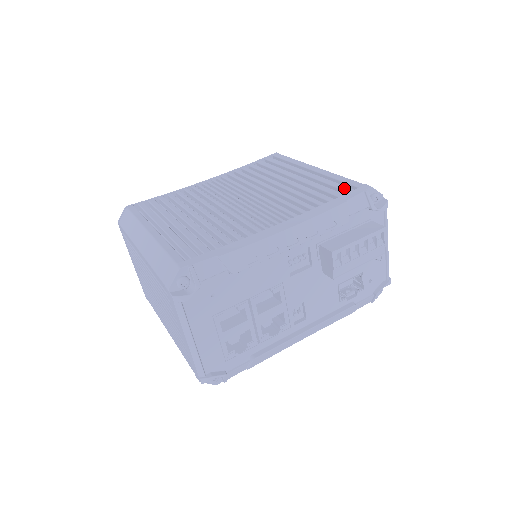
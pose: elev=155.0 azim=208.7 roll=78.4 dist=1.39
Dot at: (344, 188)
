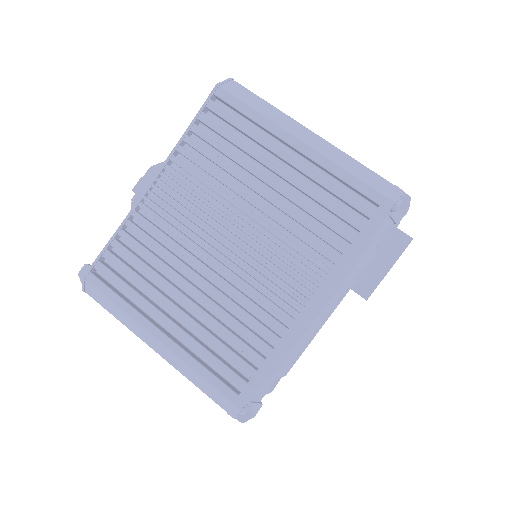
Dot at: (360, 207)
